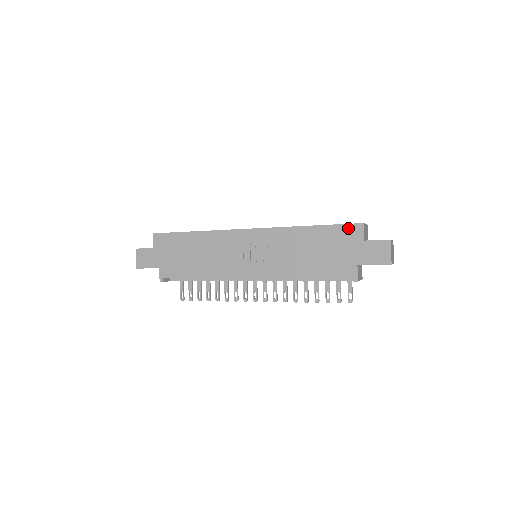
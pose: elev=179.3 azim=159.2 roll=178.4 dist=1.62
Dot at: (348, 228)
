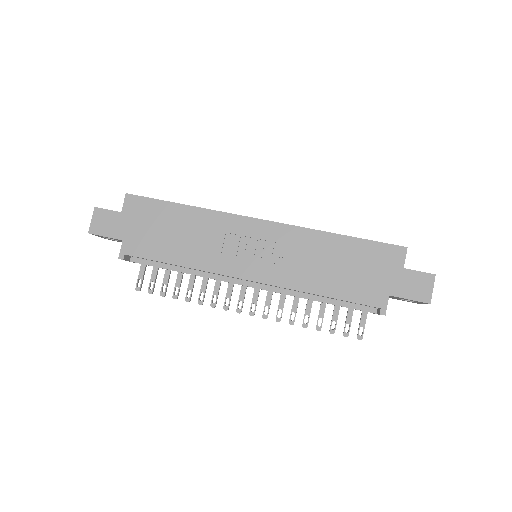
Dot at: (387, 249)
